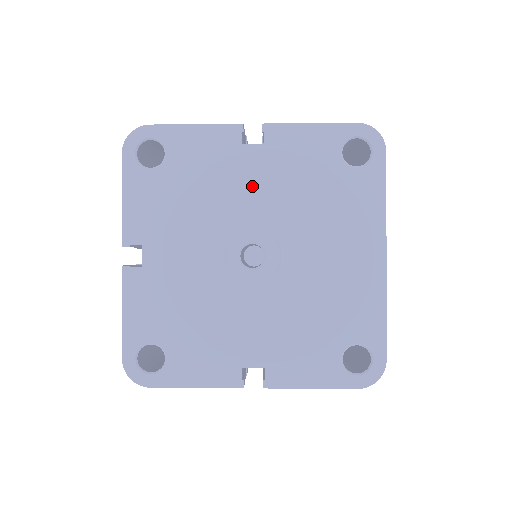
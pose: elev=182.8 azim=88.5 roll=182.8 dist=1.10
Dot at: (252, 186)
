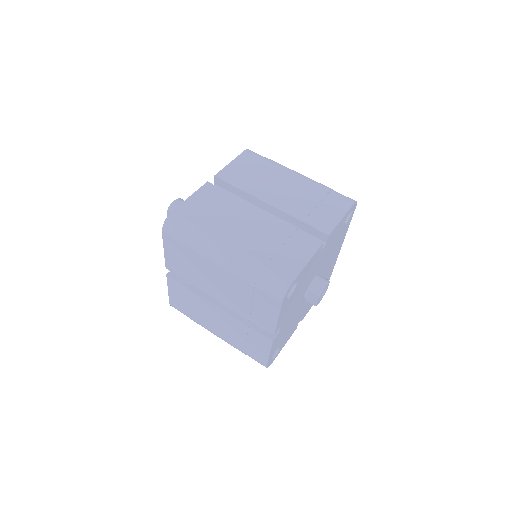
Dot at: (318, 264)
